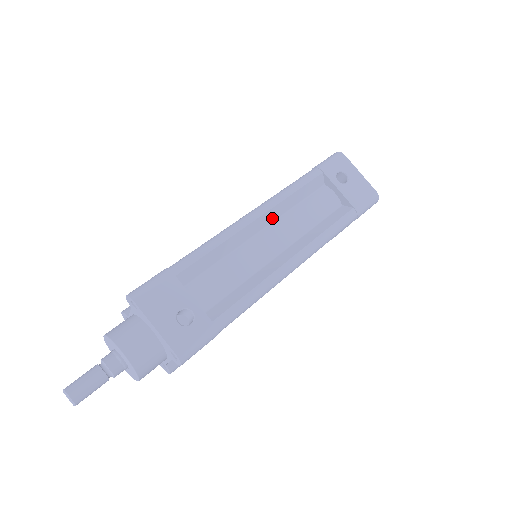
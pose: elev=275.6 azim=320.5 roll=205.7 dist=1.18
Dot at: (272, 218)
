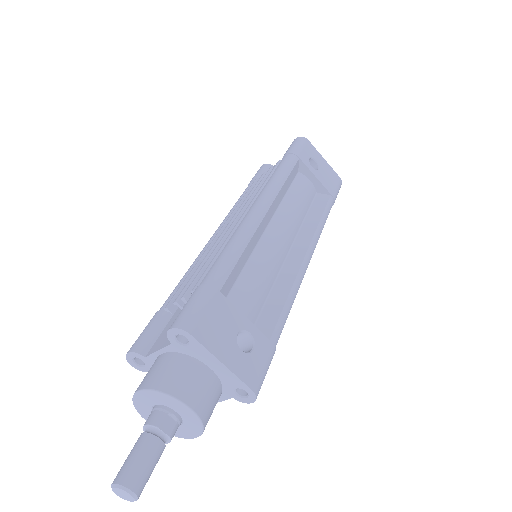
Dot at: (273, 211)
